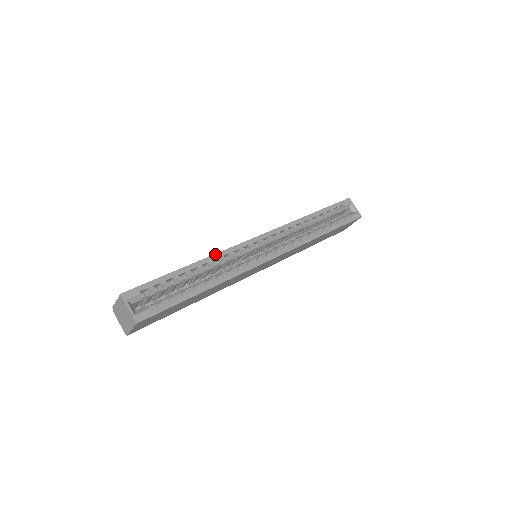
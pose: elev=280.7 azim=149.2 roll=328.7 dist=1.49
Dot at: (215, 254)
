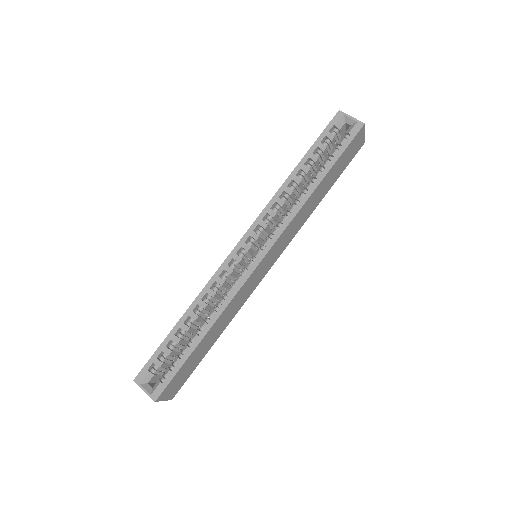
Dot at: (201, 291)
